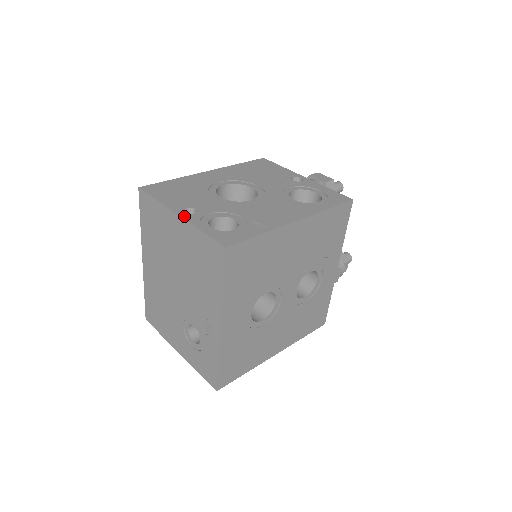
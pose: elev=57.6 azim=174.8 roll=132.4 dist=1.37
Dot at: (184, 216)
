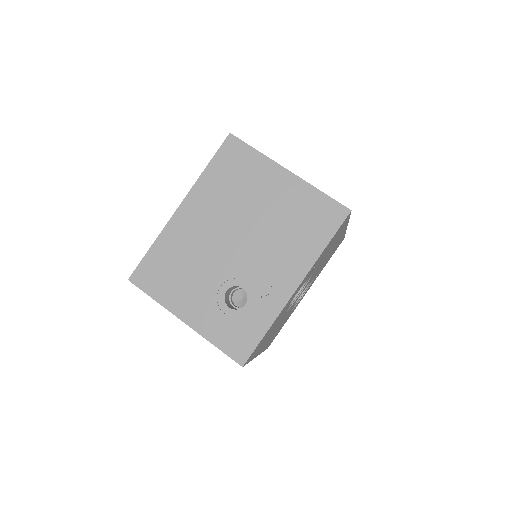
Dot at: occluded
